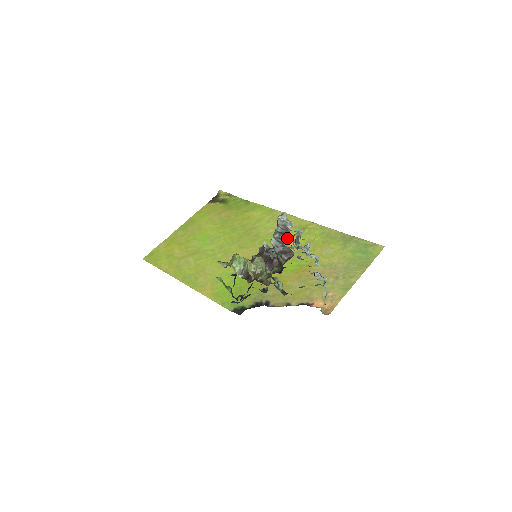
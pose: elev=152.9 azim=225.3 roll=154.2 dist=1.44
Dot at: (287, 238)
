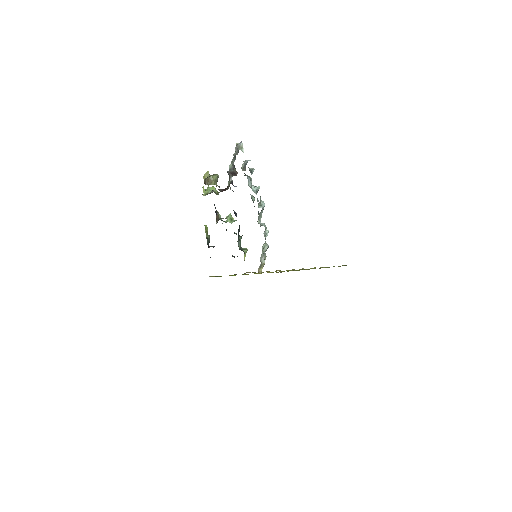
Dot at: occluded
